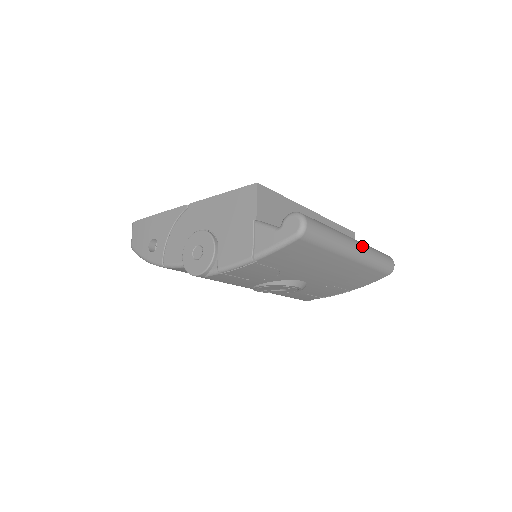
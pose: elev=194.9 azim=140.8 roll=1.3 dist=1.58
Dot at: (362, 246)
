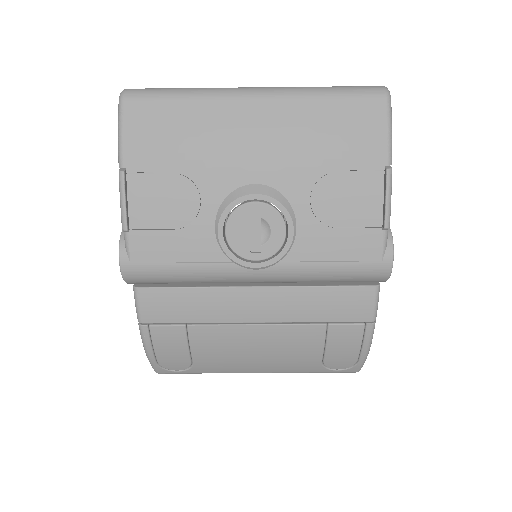
Dot at: occluded
